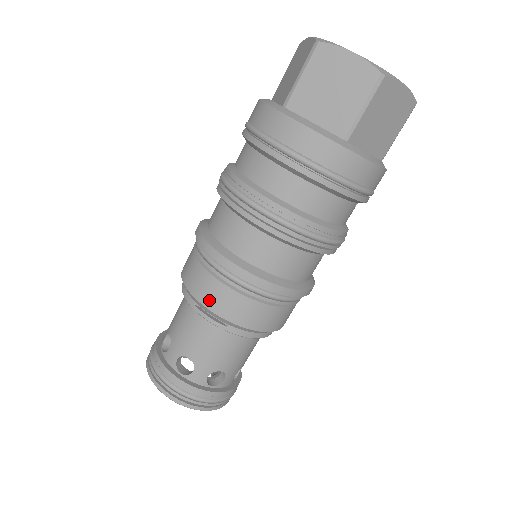
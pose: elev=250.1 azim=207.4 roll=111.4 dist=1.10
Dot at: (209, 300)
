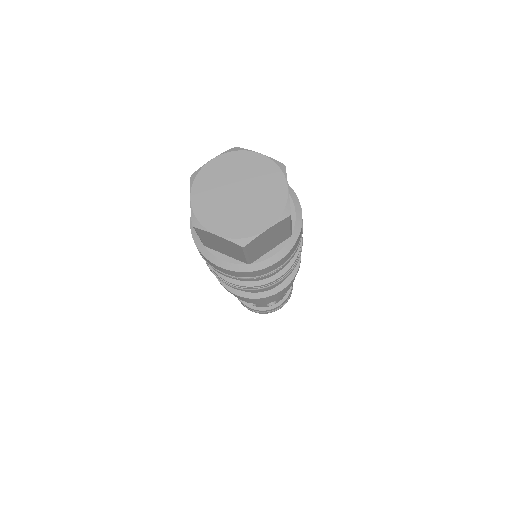
Dot at: (238, 298)
